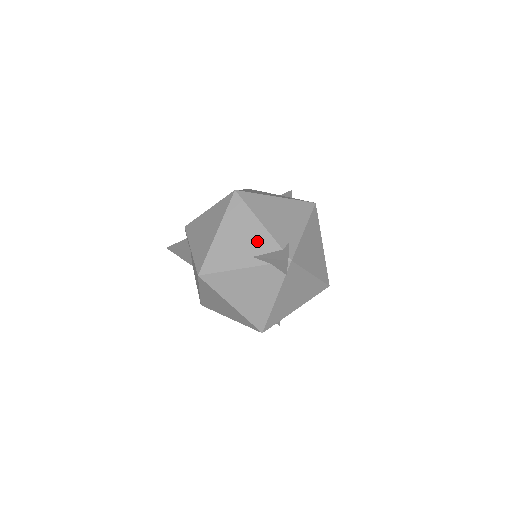
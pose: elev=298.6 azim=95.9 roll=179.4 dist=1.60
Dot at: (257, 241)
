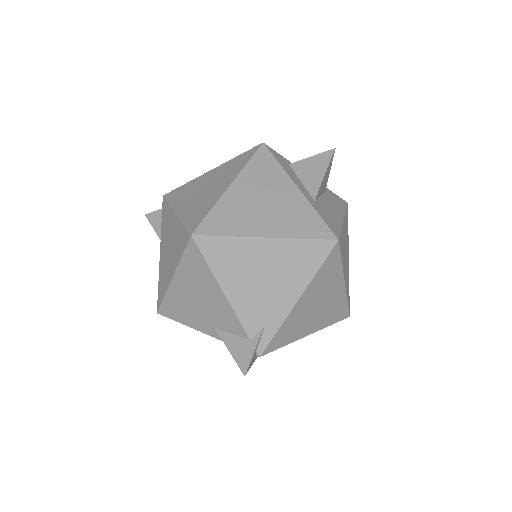
Dot at: (220, 314)
